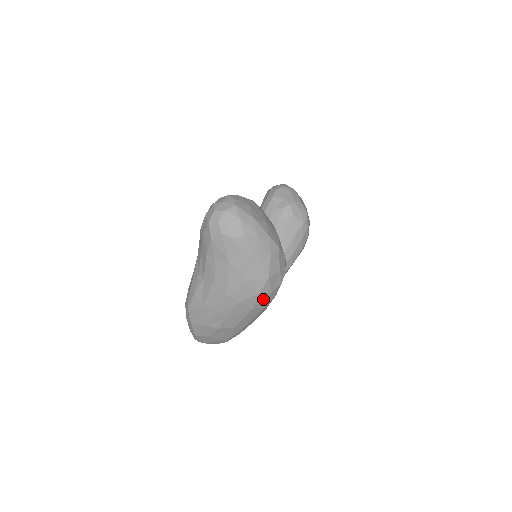
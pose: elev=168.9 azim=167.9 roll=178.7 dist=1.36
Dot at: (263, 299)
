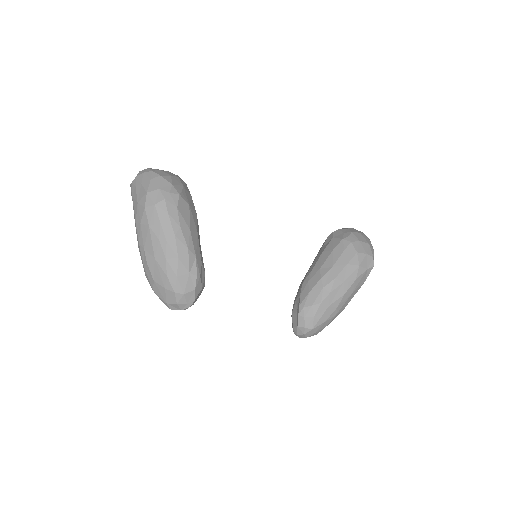
Dot at: (153, 214)
